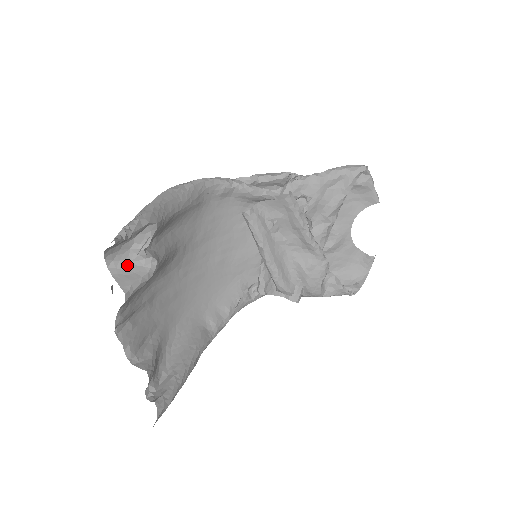
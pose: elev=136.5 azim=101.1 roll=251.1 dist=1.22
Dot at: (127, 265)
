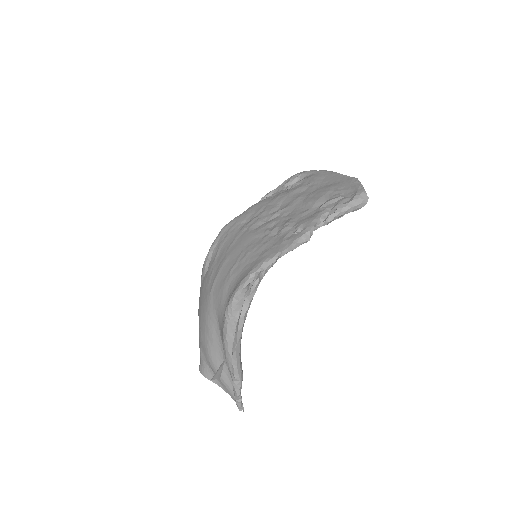
Dot at: (217, 371)
